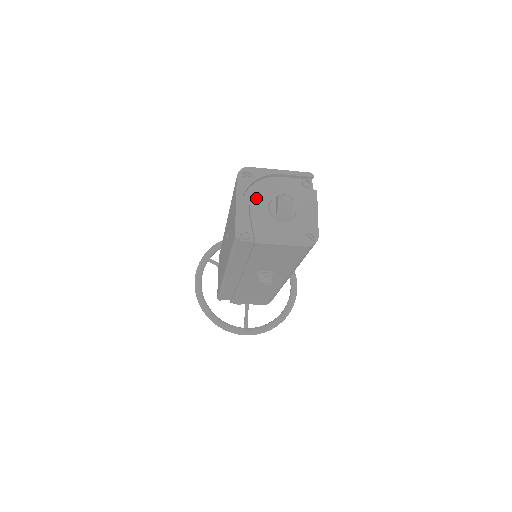
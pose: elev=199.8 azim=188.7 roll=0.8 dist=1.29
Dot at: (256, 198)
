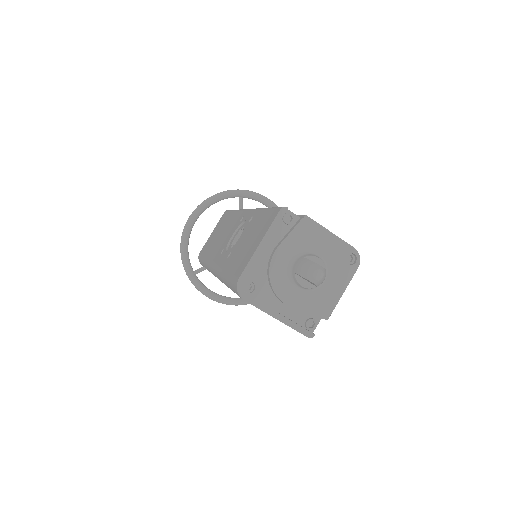
Dot at: (280, 292)
